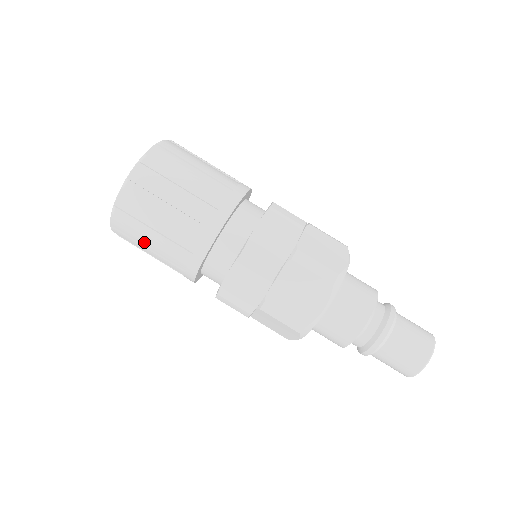
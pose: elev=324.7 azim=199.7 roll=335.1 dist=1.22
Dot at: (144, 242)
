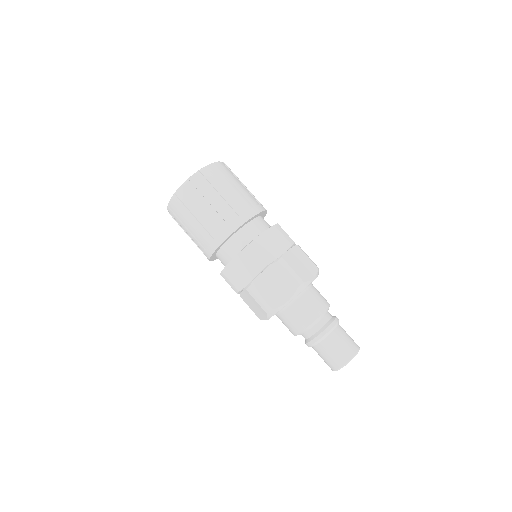
Dot at: (209, 197)
